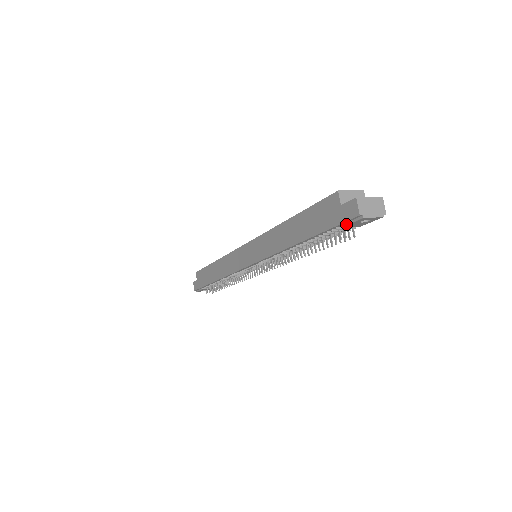
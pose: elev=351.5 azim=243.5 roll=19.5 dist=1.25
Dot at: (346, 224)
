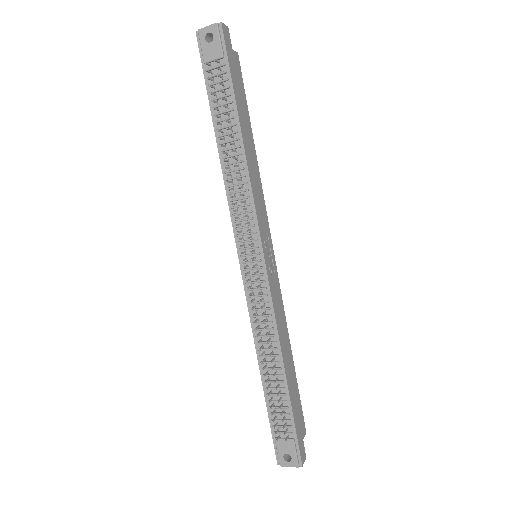
Dot at: (202, 55)
